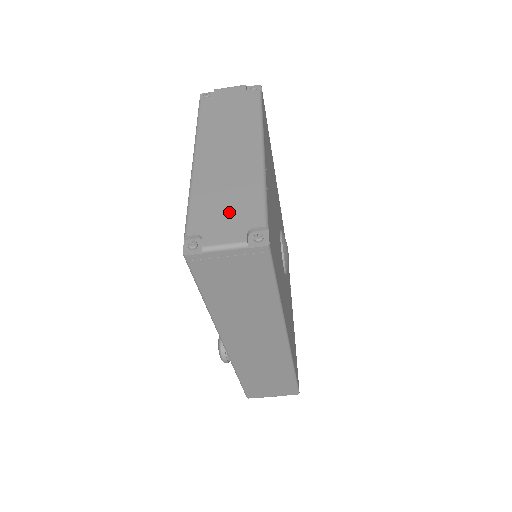
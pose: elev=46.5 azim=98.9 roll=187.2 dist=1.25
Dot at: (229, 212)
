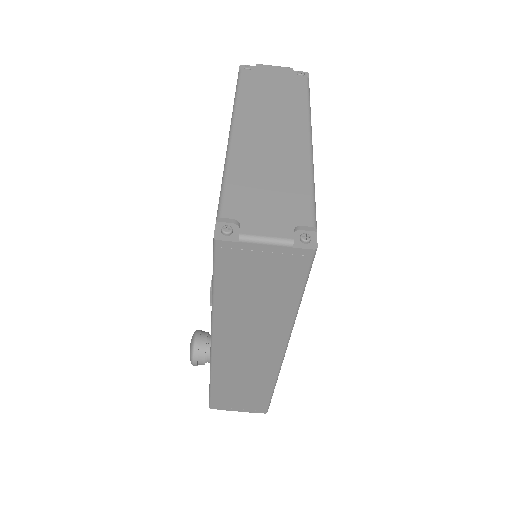
Dot at: (272, 201)
